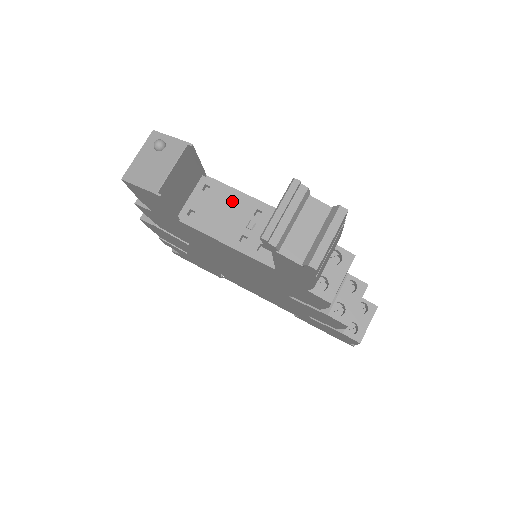
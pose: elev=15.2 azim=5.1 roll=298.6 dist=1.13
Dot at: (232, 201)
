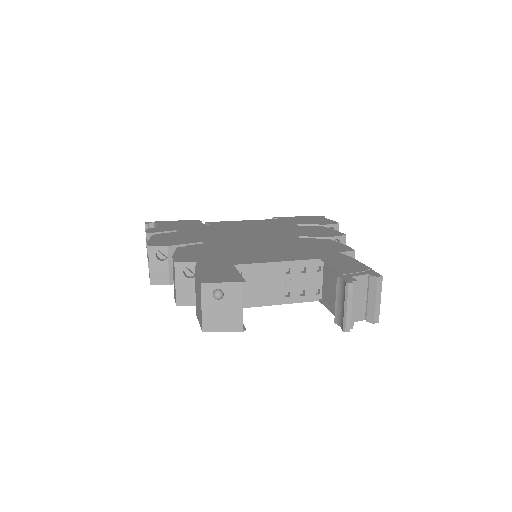
Dot at: (265, 273)
